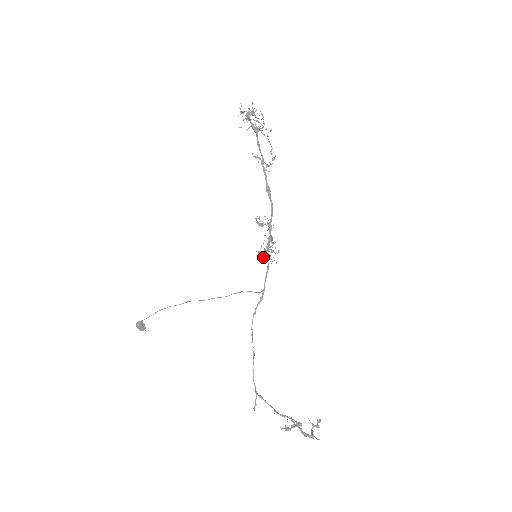
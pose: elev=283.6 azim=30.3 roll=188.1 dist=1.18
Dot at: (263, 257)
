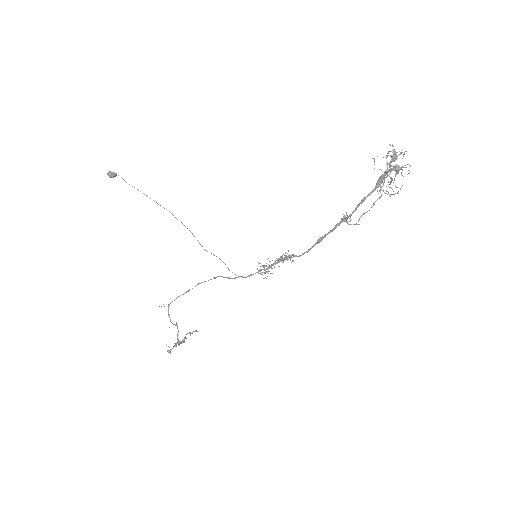
Dot at: (258, 273)
